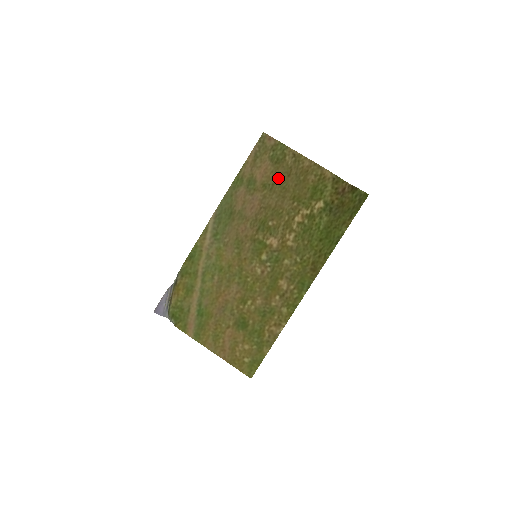
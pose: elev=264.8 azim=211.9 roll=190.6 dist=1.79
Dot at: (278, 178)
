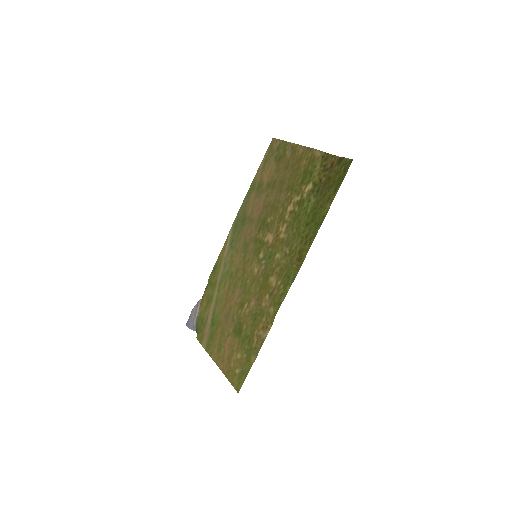
Dot at: (279, 174)
